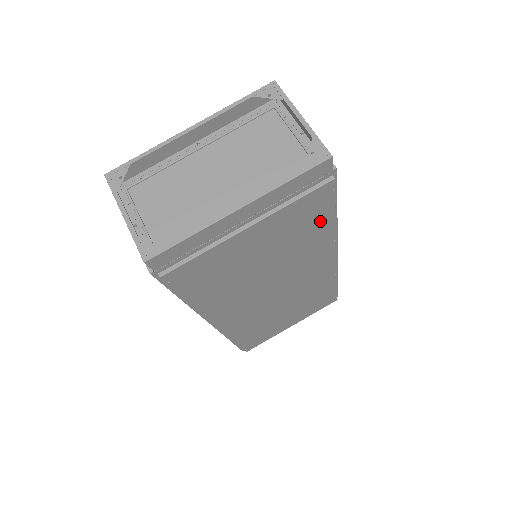
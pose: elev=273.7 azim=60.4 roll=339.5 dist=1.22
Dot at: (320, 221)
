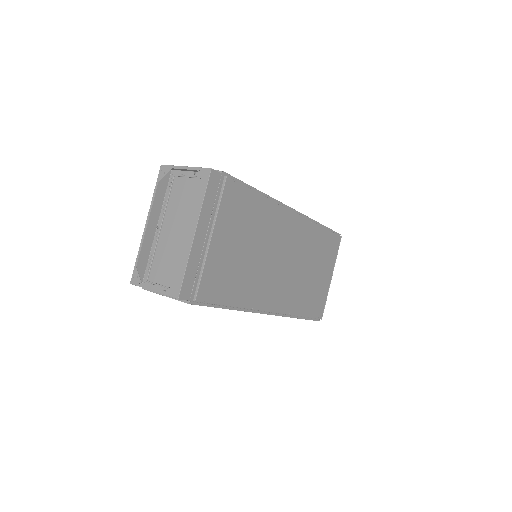
Dot at: (251, 202)
